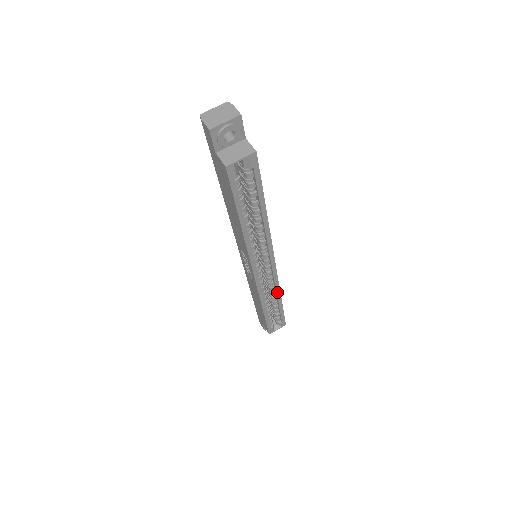
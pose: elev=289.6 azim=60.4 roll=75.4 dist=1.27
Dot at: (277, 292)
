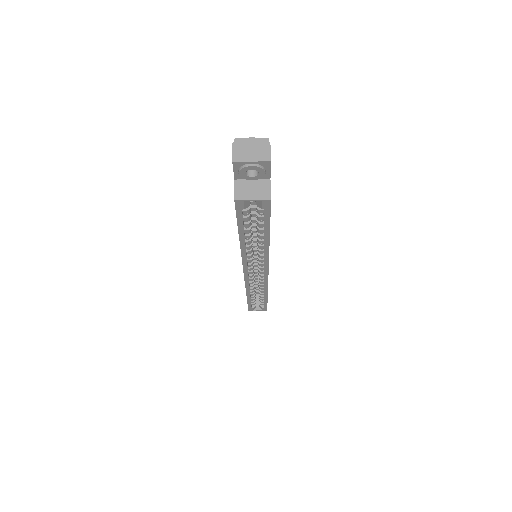
Dot at: (265, 289)
